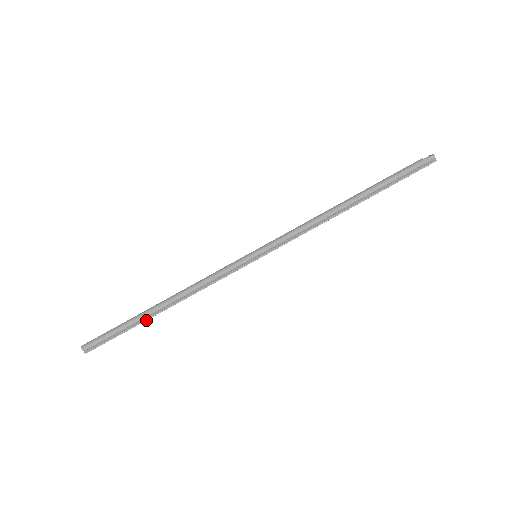
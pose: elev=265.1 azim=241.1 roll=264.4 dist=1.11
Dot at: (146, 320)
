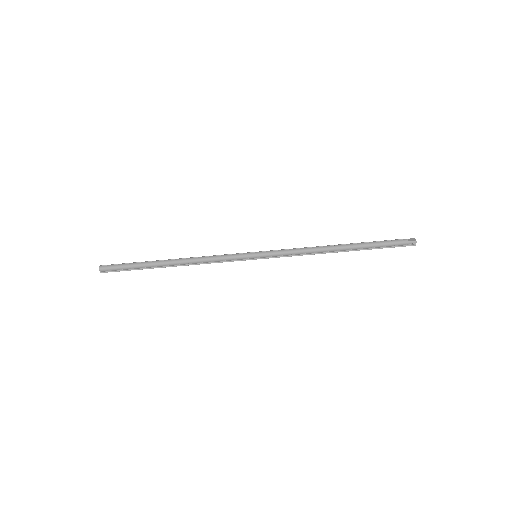
Dot at: occluded
